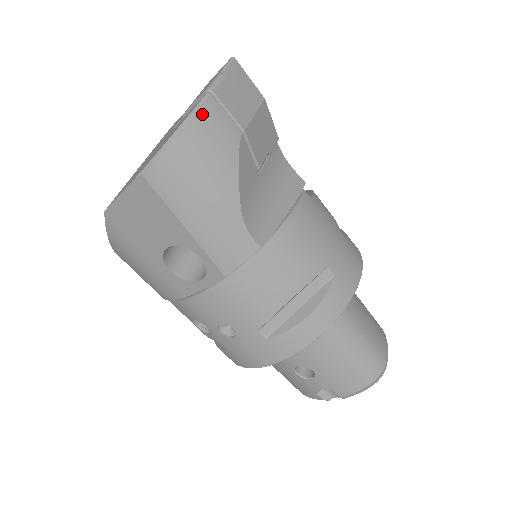
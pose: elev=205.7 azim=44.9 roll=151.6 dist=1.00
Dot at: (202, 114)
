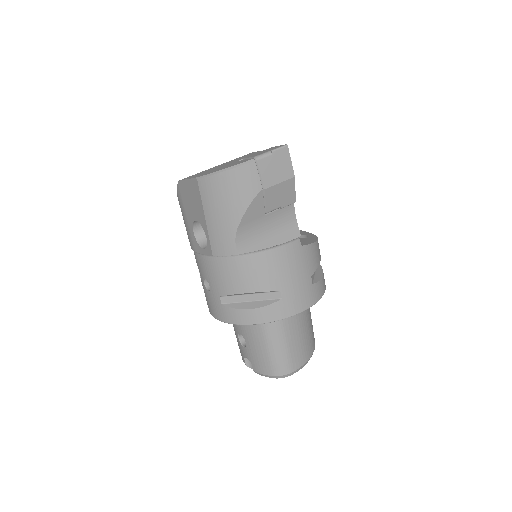
Dot at: (243, 169)
